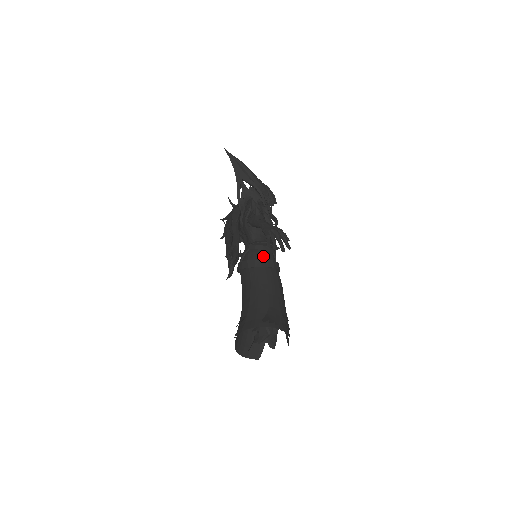
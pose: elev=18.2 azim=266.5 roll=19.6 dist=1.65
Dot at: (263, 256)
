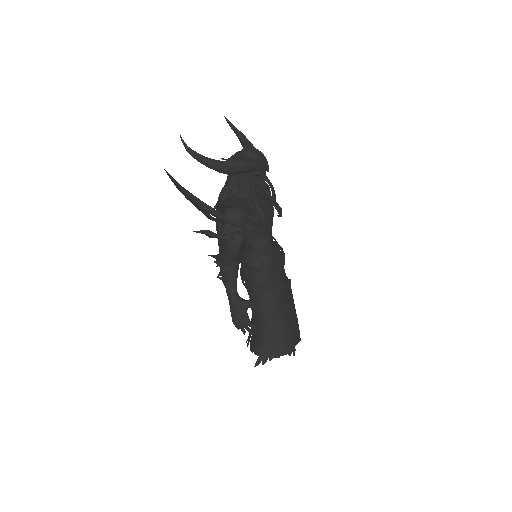
Dot at: (255, 280)
